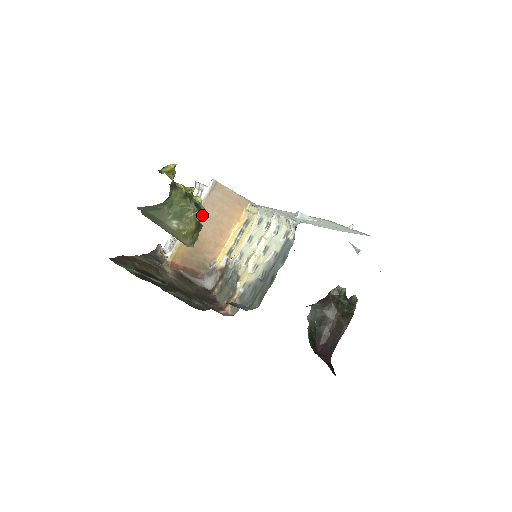
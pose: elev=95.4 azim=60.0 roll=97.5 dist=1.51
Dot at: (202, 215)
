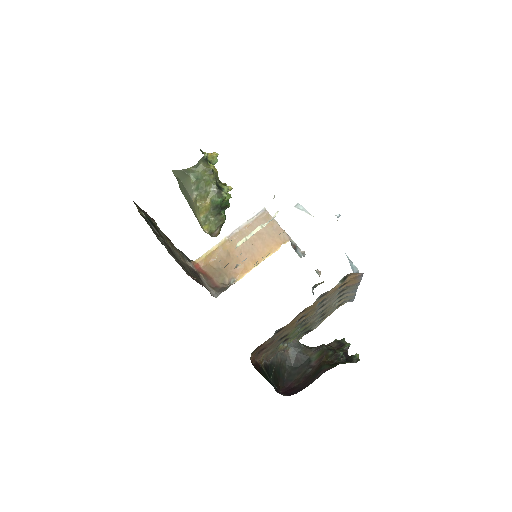
Dot at: (242, 234)
